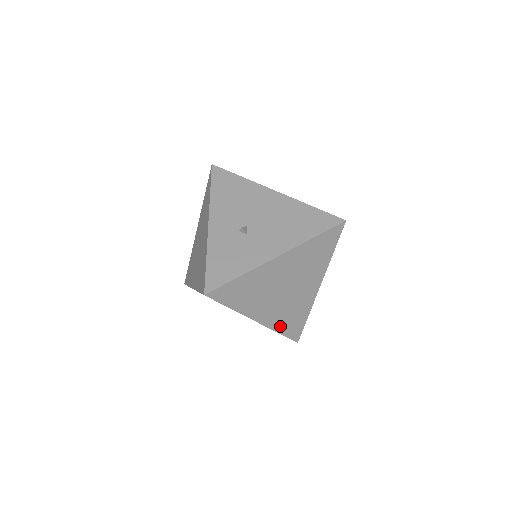
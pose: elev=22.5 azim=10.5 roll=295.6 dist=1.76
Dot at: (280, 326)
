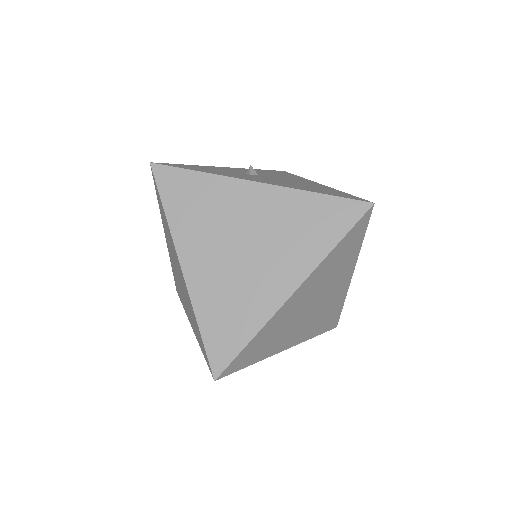
Dot at: (206, 312)
